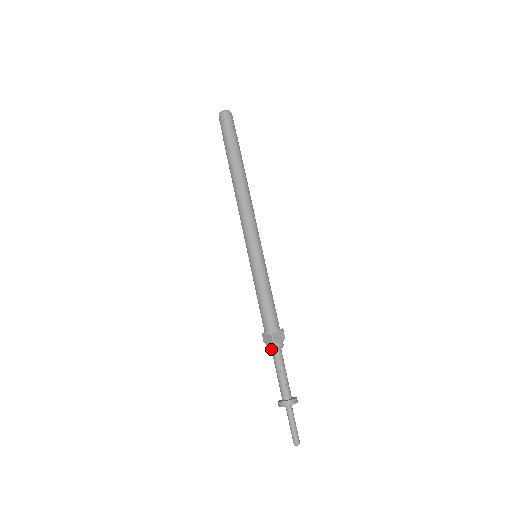
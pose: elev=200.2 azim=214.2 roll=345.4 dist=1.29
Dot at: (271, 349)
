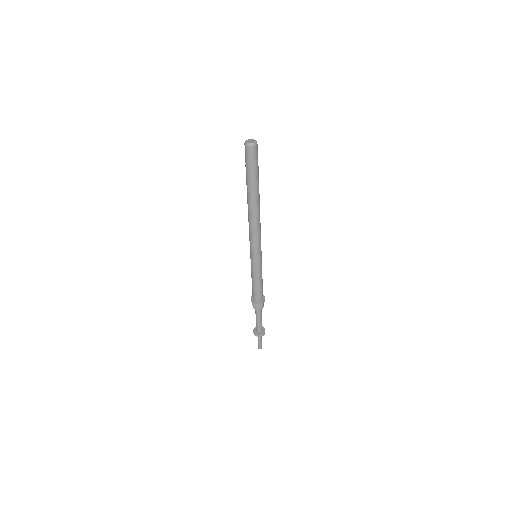
Dot at: (253, 307)
